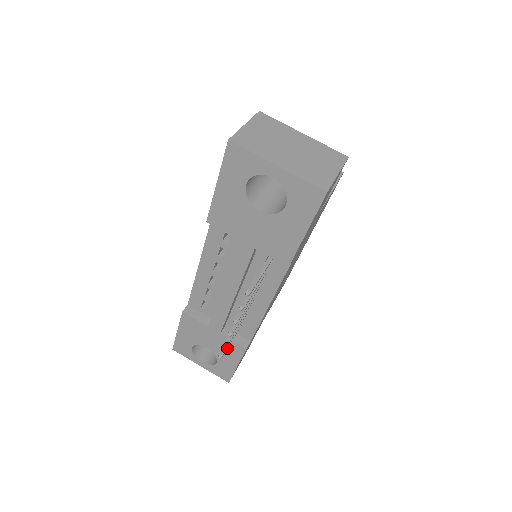
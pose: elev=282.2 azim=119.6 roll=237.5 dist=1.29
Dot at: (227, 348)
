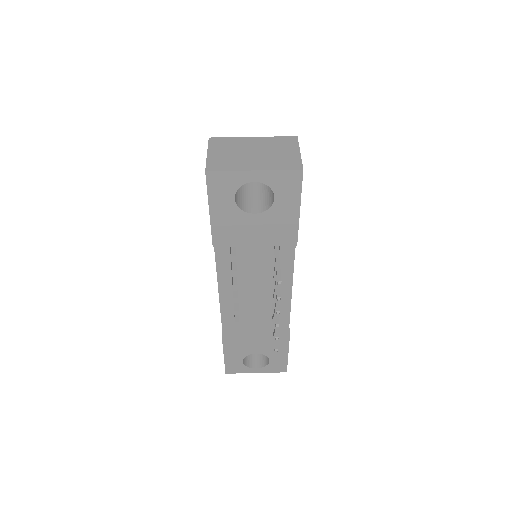
Dot at: (273, 343)
